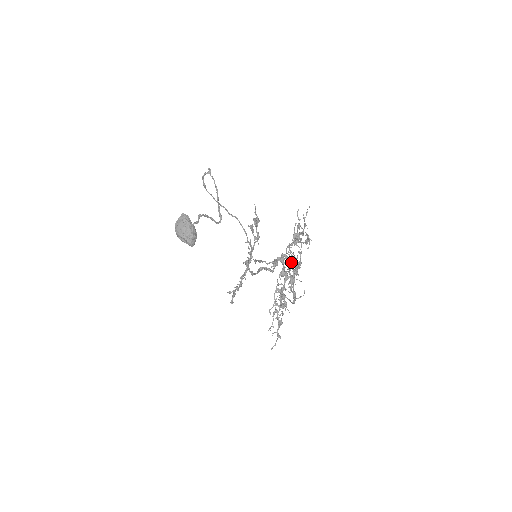
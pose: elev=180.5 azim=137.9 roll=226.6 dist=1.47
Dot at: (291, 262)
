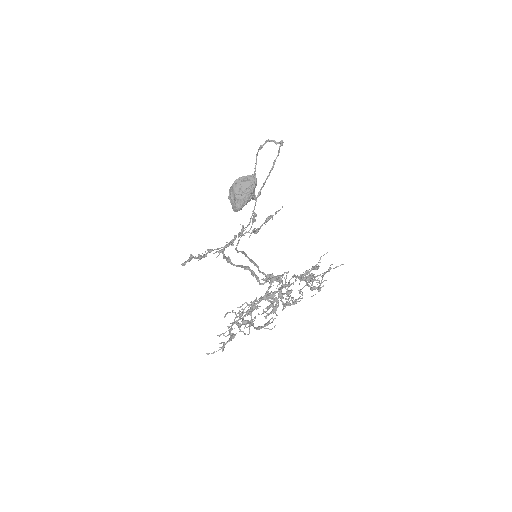
Dot at: (292, 297)
